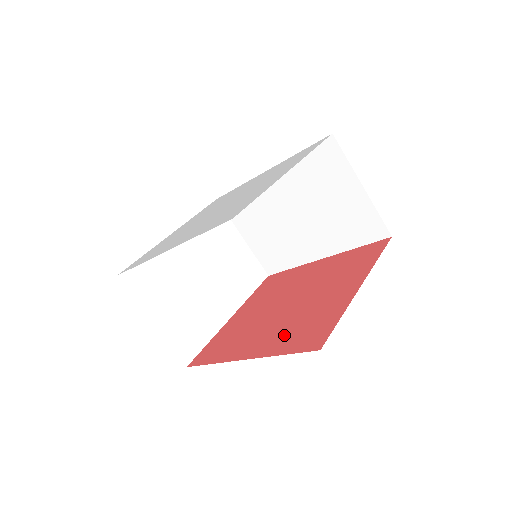
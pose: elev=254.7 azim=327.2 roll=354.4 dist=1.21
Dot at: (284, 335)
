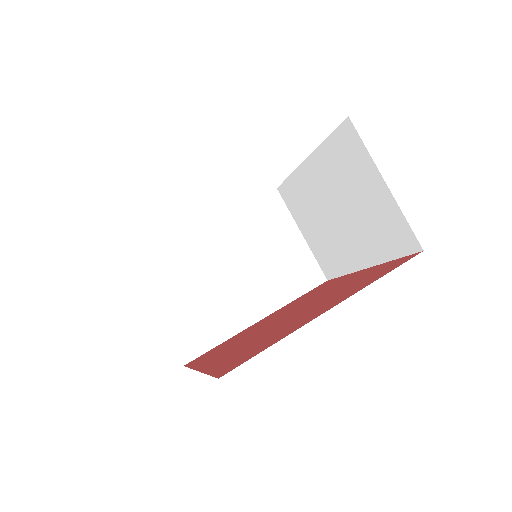
Dot at: (350, 289)
